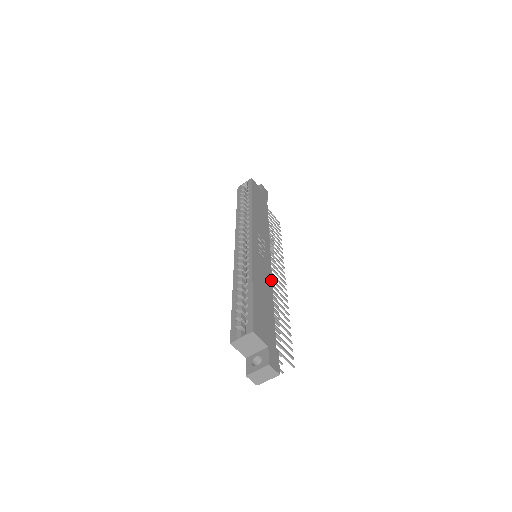
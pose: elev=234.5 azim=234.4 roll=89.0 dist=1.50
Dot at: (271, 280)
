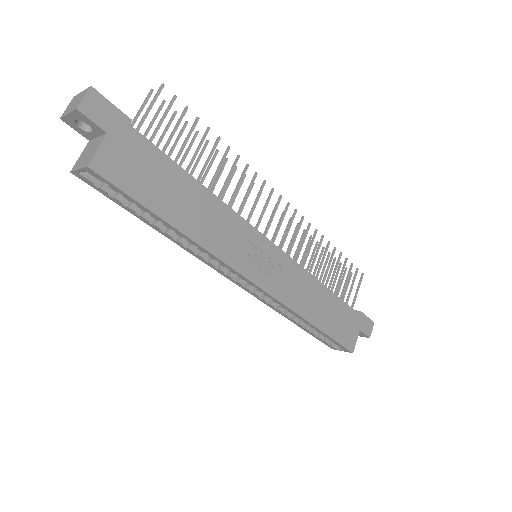
Dot at: (303, 270)
